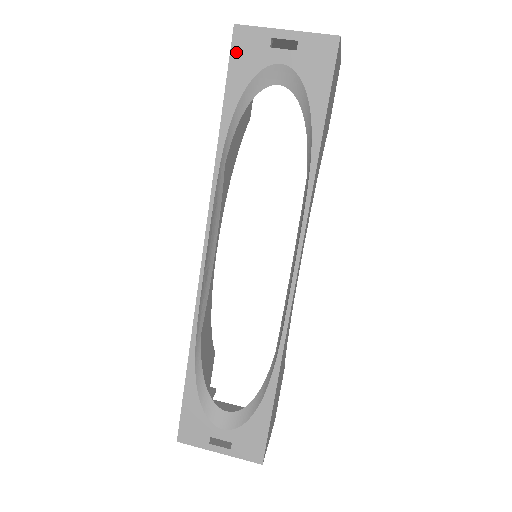
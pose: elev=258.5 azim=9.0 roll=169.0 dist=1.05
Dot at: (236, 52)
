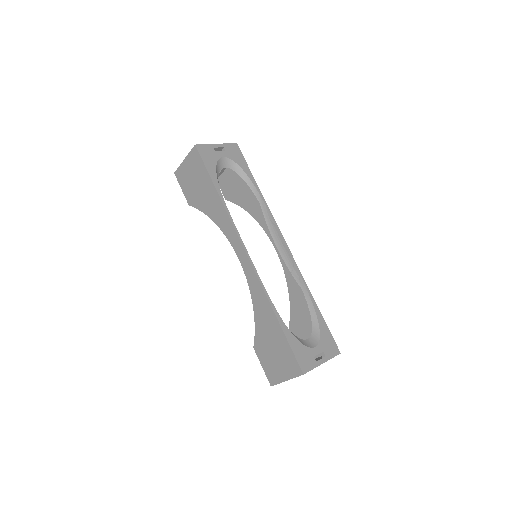
Dot at: (203, 156)
